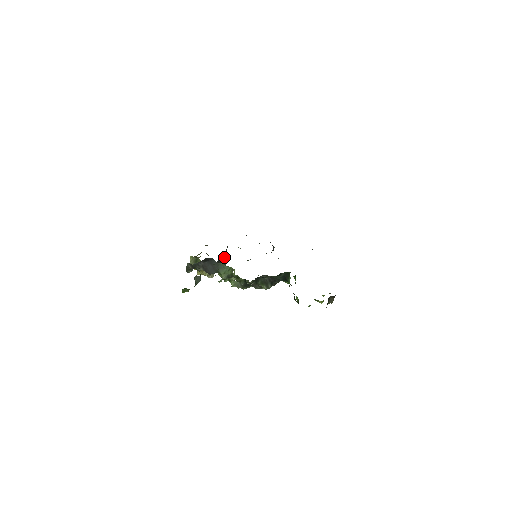
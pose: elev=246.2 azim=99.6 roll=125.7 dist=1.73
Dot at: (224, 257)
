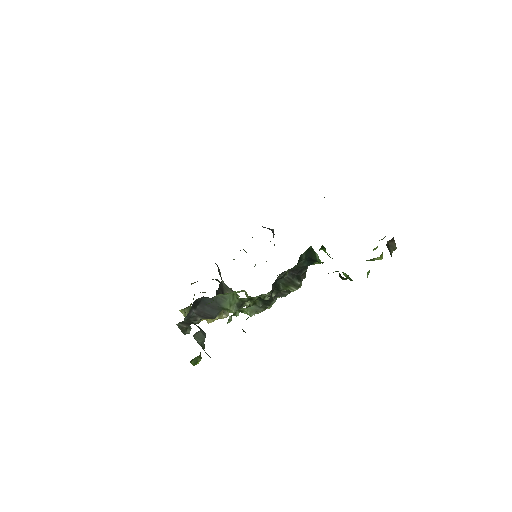
Dot at: (223, 283)
